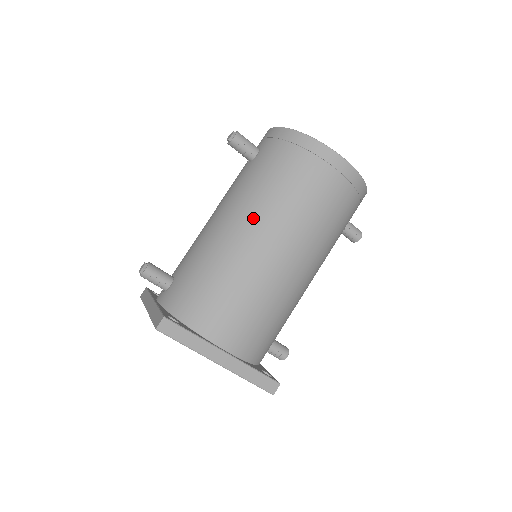
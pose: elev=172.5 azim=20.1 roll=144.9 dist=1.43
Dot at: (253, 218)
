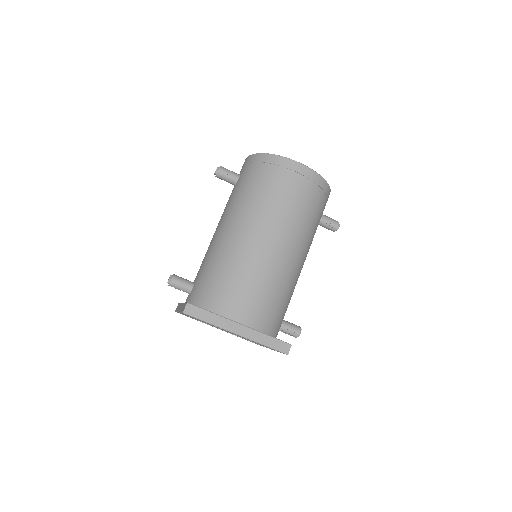
Dot at: (242, 221)
